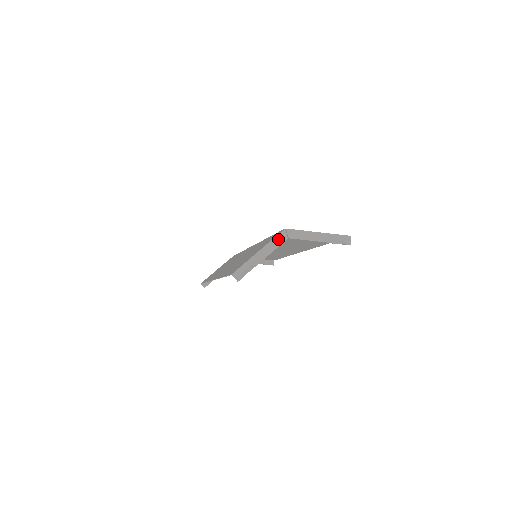
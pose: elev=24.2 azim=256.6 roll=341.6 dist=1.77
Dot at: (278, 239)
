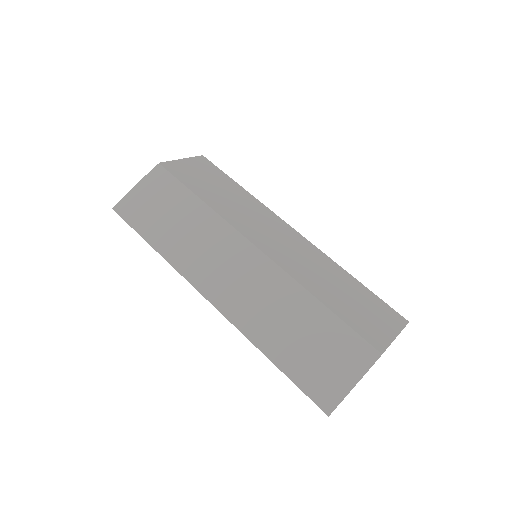
Dot at: occluded
